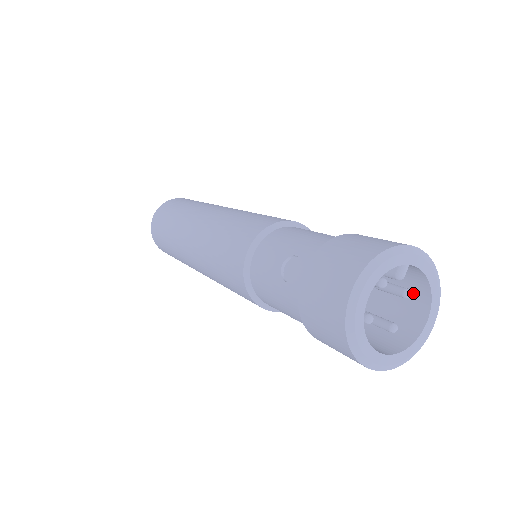
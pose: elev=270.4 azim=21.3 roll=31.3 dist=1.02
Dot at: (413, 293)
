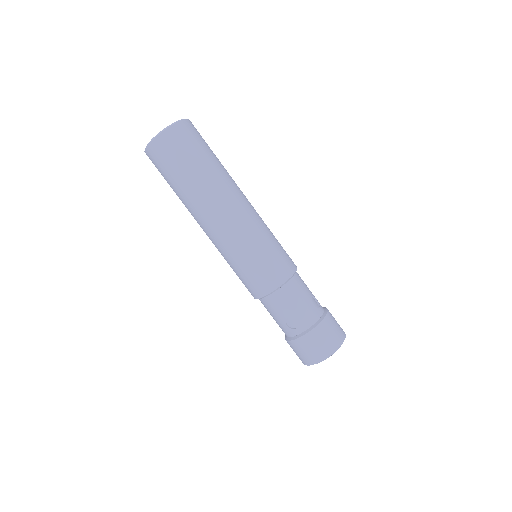
Dot at: occluded
